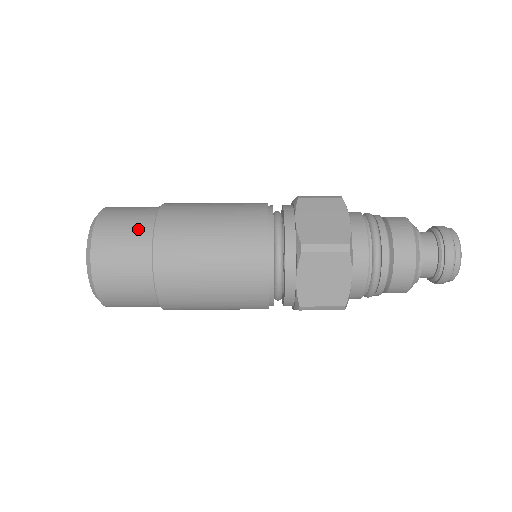
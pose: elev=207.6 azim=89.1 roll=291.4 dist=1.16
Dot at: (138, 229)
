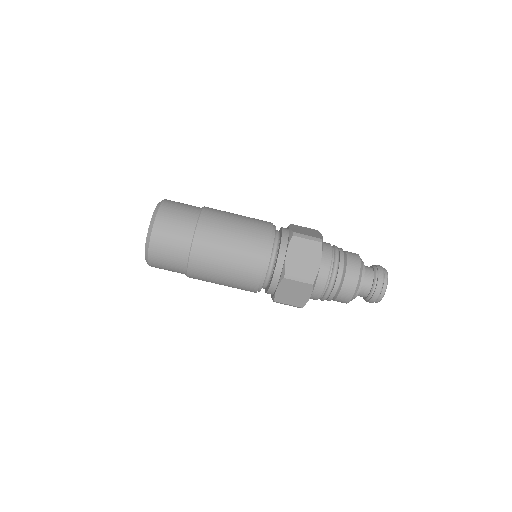
Dot at: occluded
